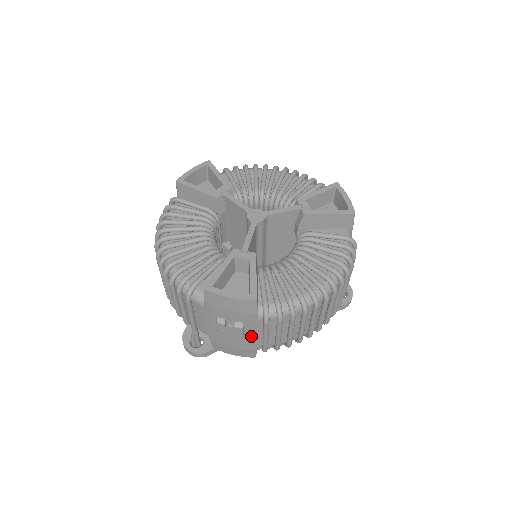
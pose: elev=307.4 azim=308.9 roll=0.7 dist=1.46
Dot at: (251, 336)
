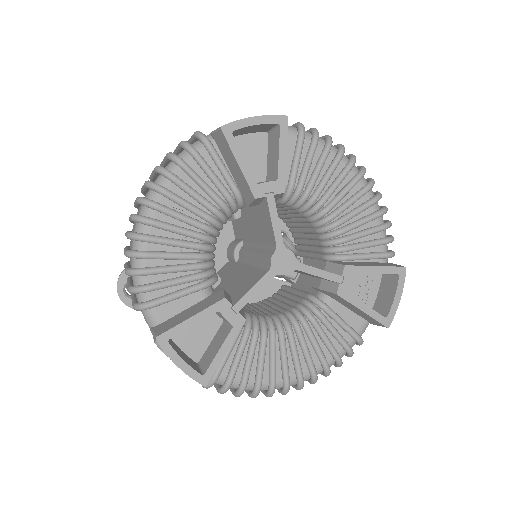
Dot at: occluded
